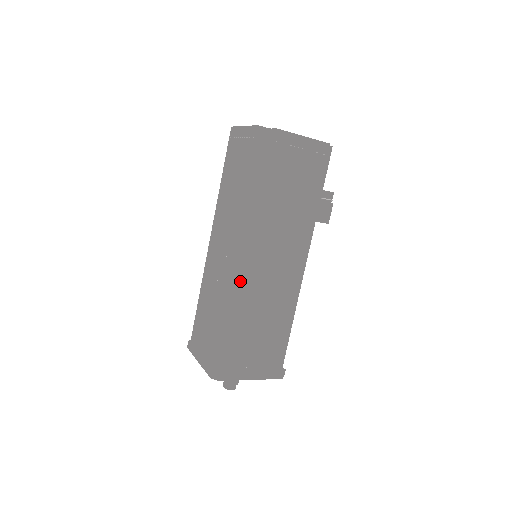
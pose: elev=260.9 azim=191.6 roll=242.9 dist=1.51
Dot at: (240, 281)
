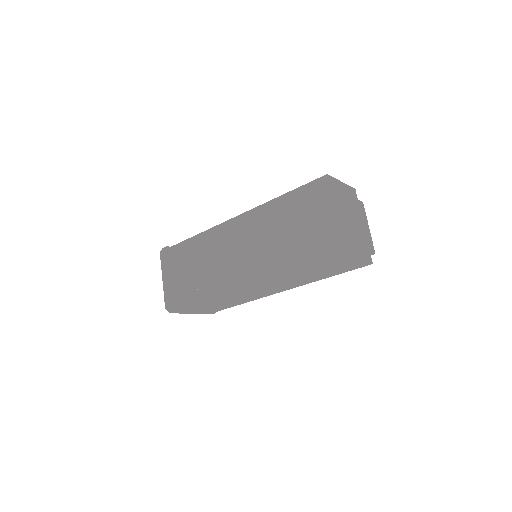
Dot at: (230, 286)
